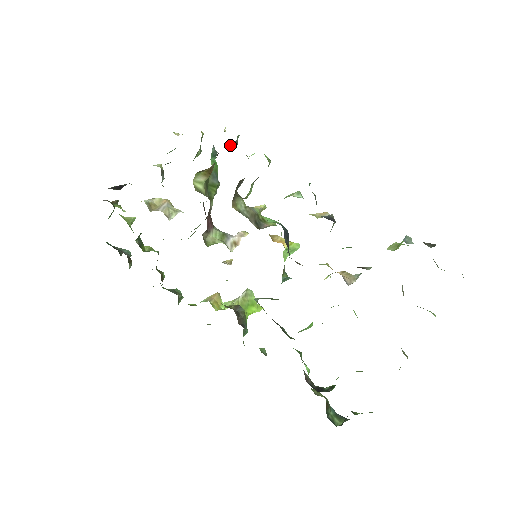
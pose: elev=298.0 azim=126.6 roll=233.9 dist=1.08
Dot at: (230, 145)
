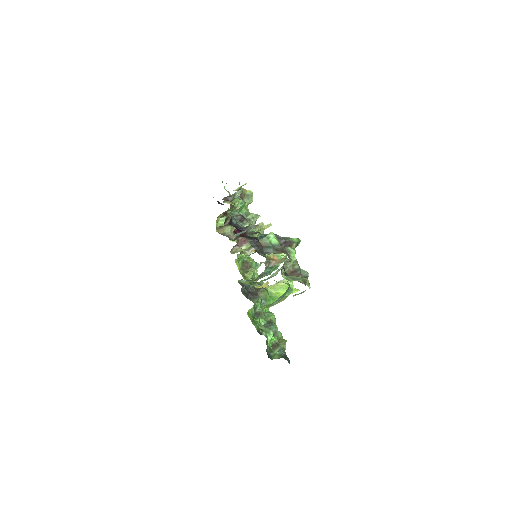
Dot at: (225, 199)
